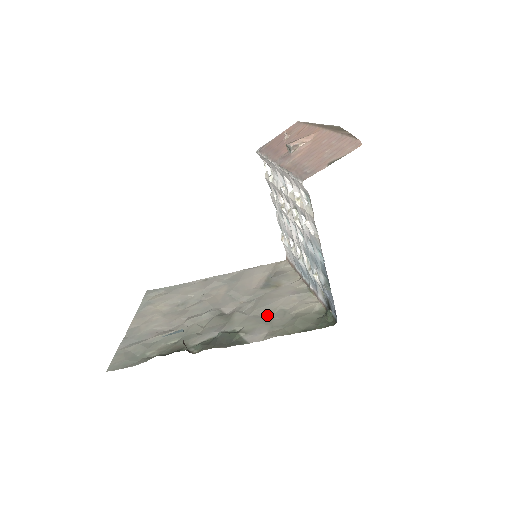
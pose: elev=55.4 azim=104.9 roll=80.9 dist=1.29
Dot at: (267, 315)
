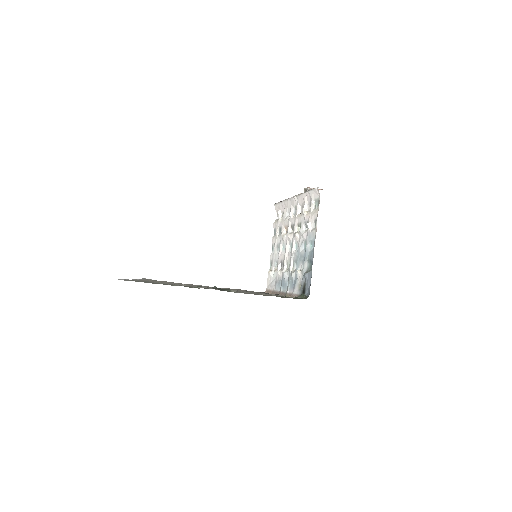
Dot at: (252, 293)
